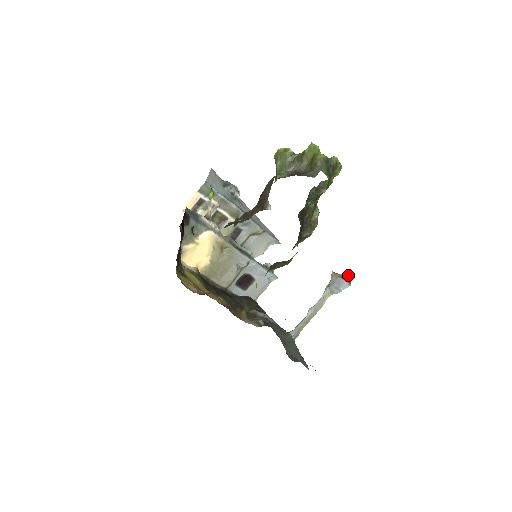
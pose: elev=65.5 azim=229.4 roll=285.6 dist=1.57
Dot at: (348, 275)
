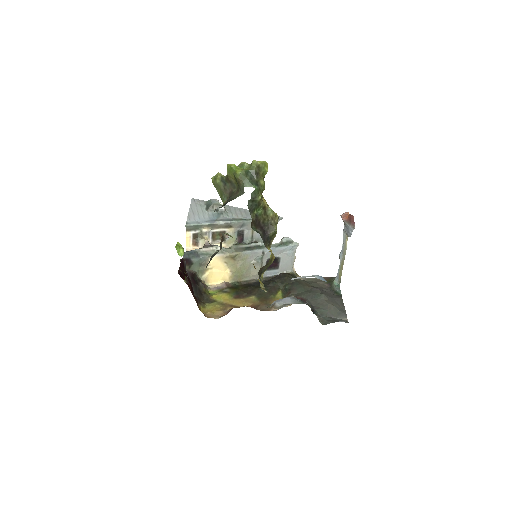
Dot at: (351, 217)
